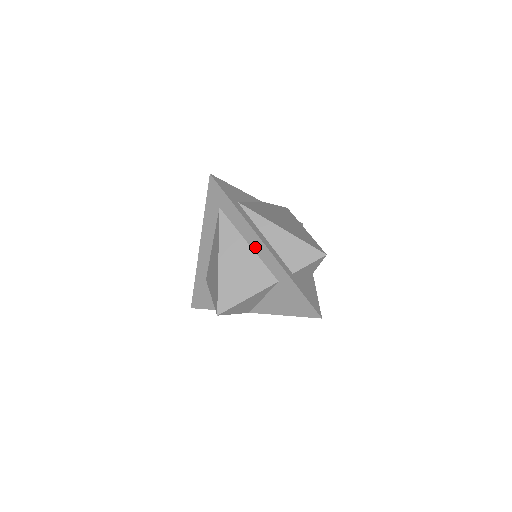
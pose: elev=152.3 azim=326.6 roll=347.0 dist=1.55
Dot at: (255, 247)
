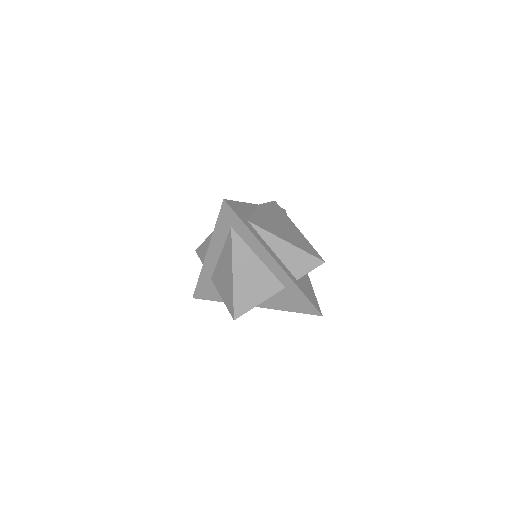
Dot at: (265, 261)
